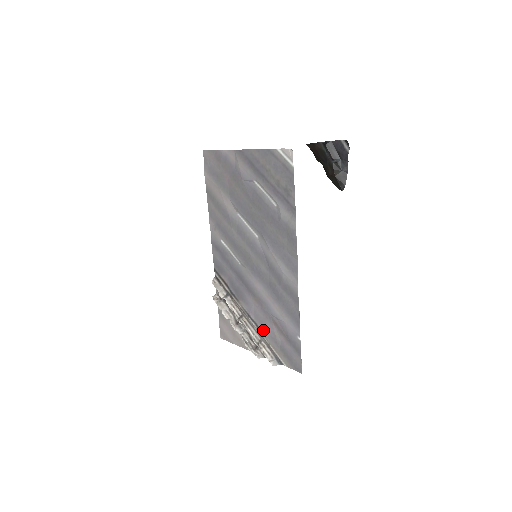
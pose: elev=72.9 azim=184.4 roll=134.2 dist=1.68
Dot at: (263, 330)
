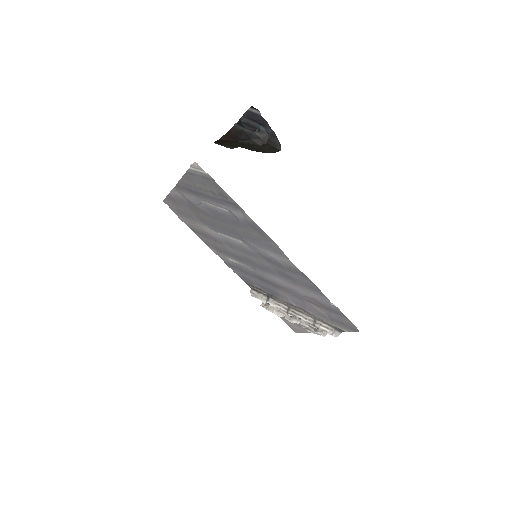
Dot at: (309, 311)
